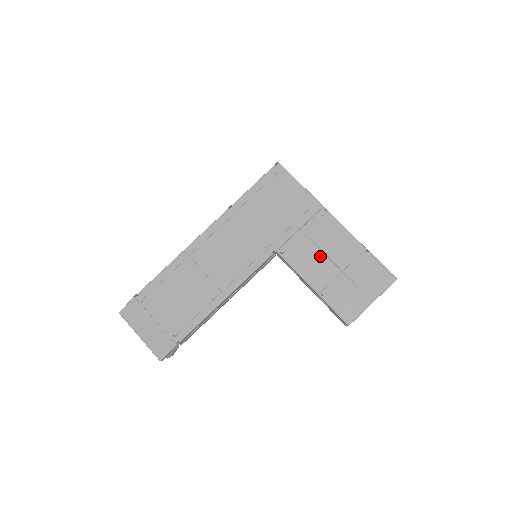
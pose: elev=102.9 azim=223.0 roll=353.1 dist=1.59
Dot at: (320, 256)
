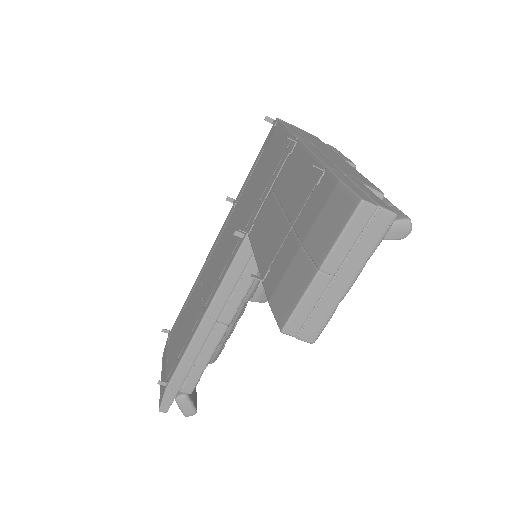
Dot at: (277, 216)
